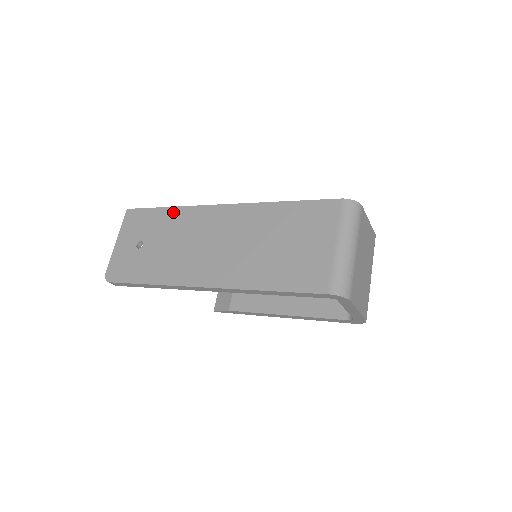
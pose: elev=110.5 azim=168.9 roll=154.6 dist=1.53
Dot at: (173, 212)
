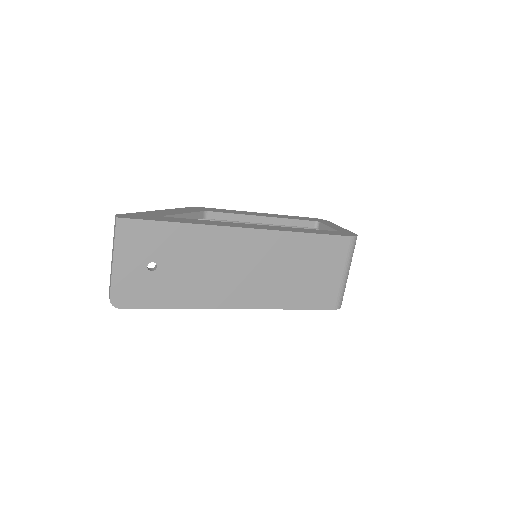
Dot at: (191, 230)
